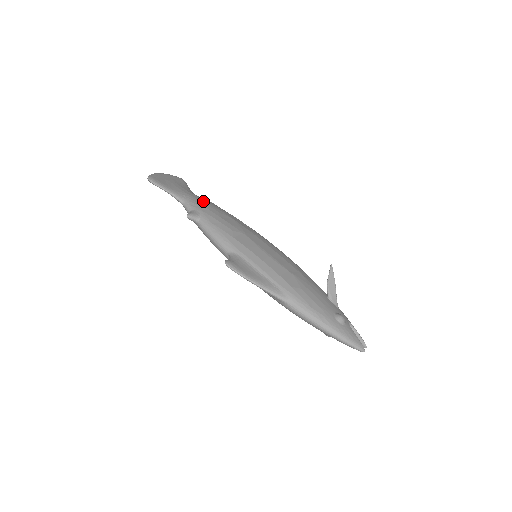
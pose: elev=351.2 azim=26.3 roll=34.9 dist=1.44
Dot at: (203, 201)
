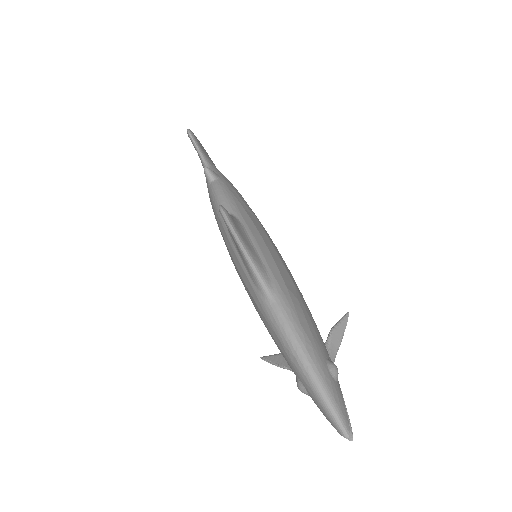
Dot at: occluded
